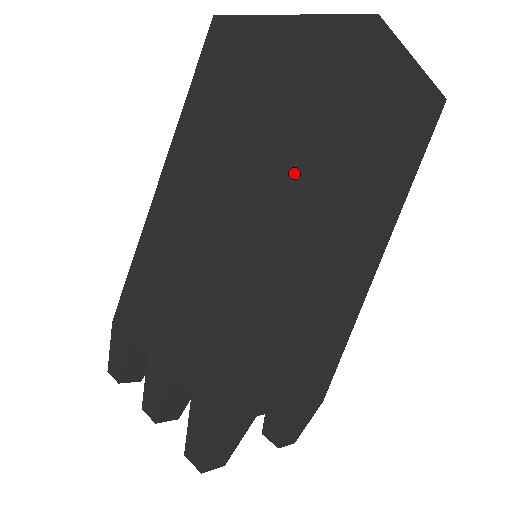
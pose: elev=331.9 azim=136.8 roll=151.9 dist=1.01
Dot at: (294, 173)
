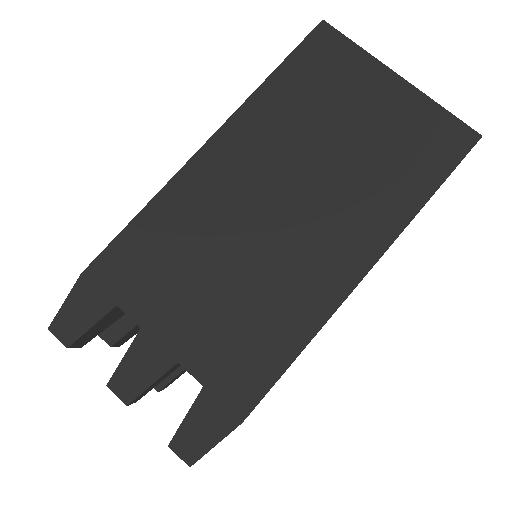
Dot at: (380, 220)
